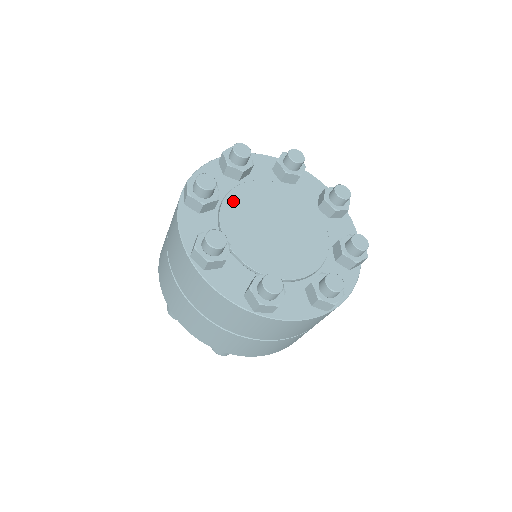
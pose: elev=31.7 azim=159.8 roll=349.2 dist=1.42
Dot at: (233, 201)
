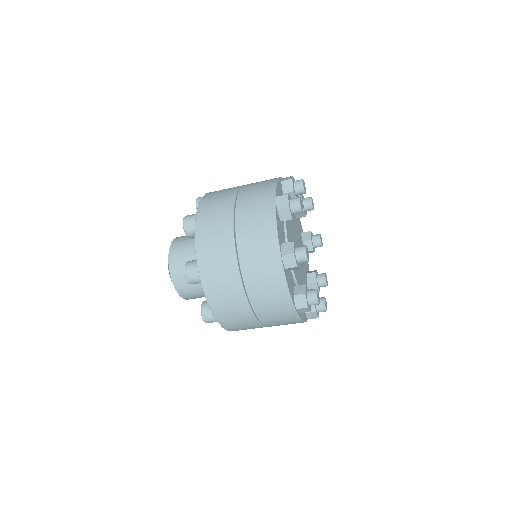
Dot at: occluded
